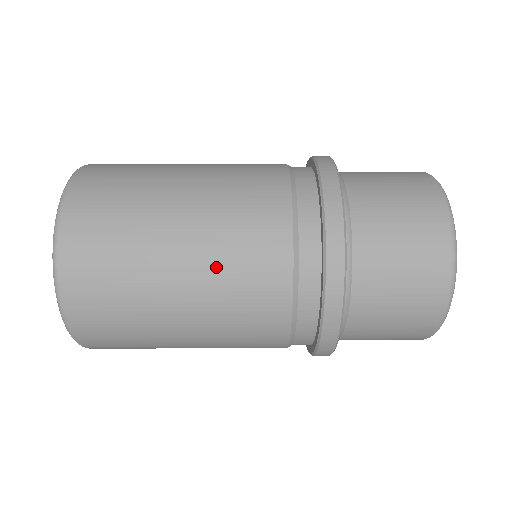
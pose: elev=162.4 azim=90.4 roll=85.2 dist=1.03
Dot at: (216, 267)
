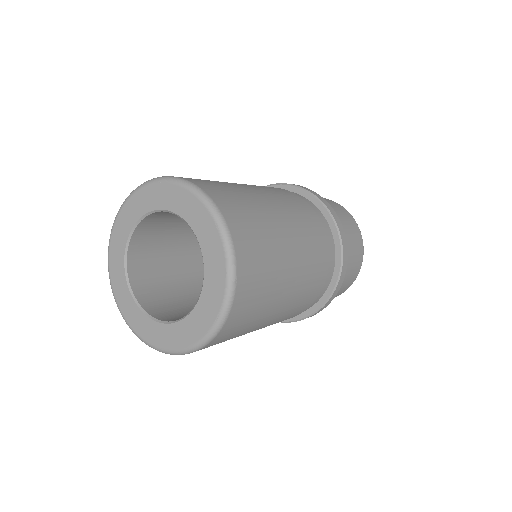
Dot at: (304, 276)
